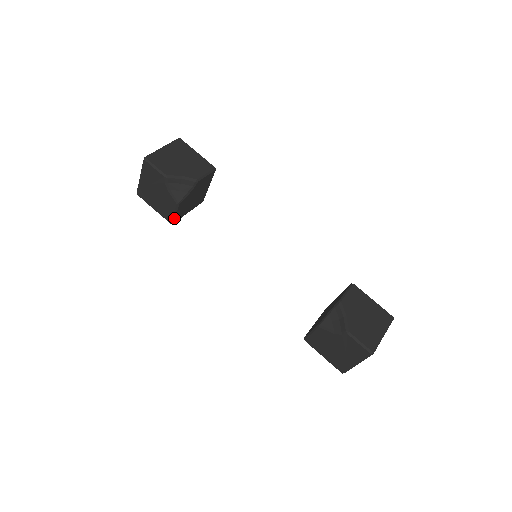
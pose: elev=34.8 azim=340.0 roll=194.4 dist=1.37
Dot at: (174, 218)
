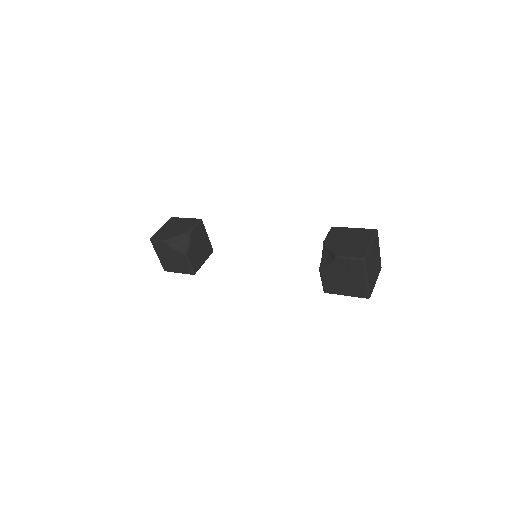
Dot at: (192, 269)
